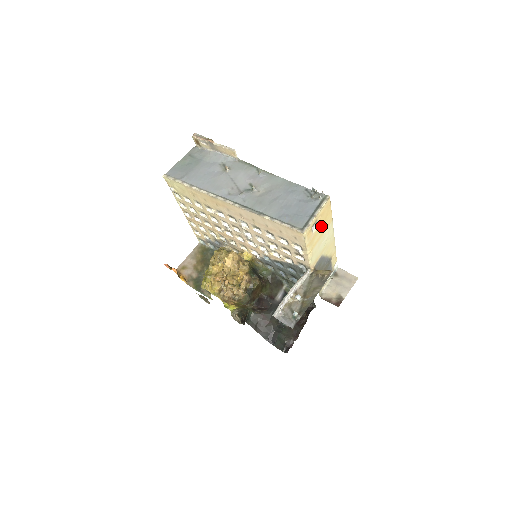
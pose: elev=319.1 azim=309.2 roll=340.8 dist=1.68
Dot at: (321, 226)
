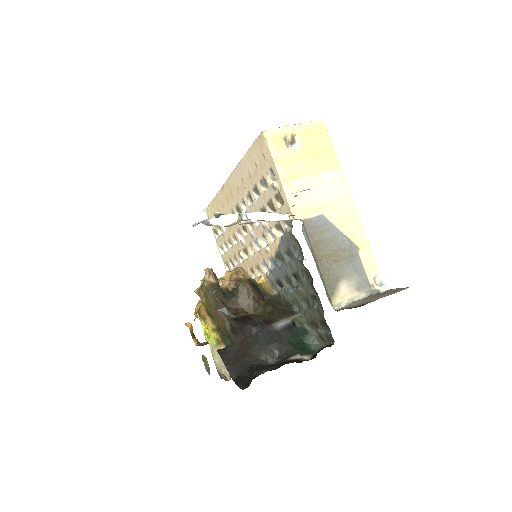
Dot at: (310, 155)
